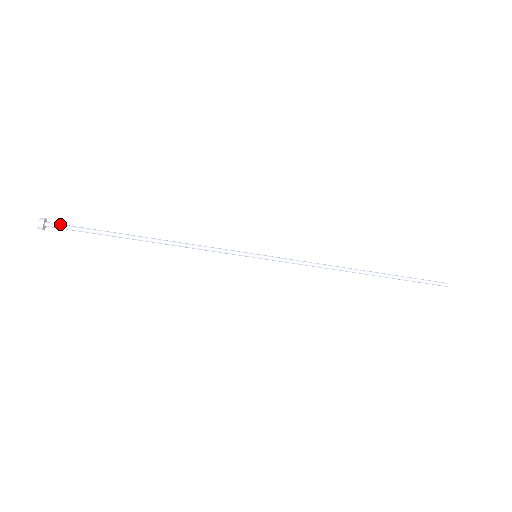
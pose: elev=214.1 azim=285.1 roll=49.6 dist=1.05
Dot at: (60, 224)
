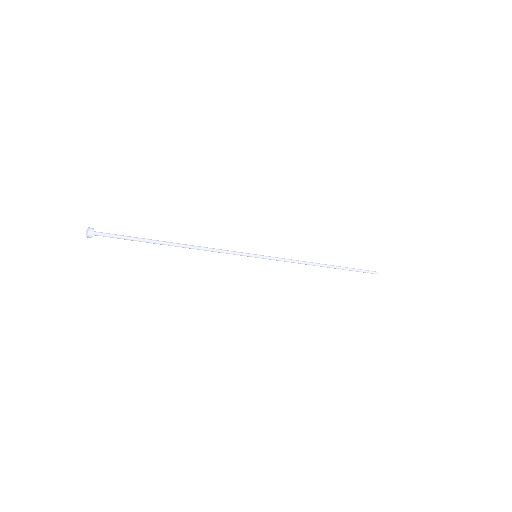
Dot at: (106, 233)
